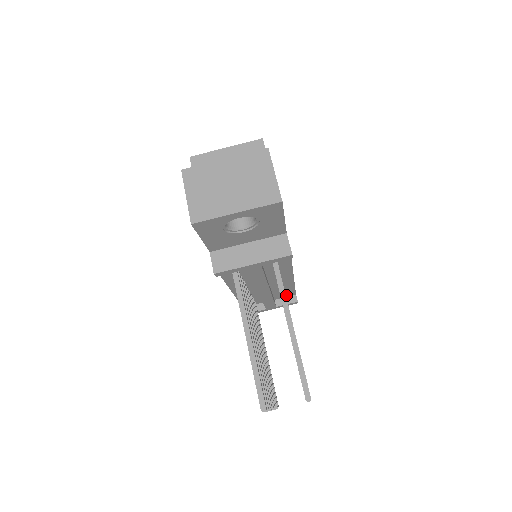
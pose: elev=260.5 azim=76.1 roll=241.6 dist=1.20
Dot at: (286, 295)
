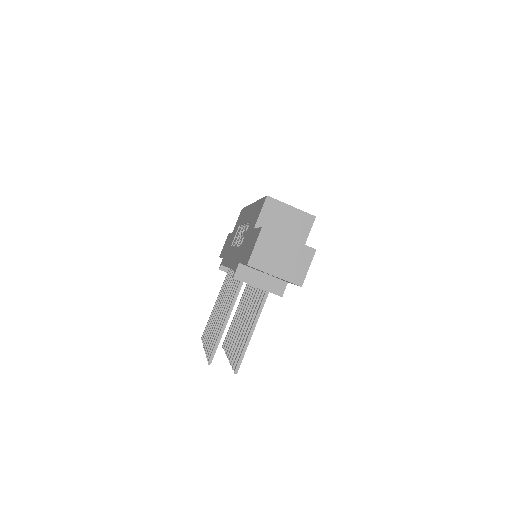
Dot at: occluded
